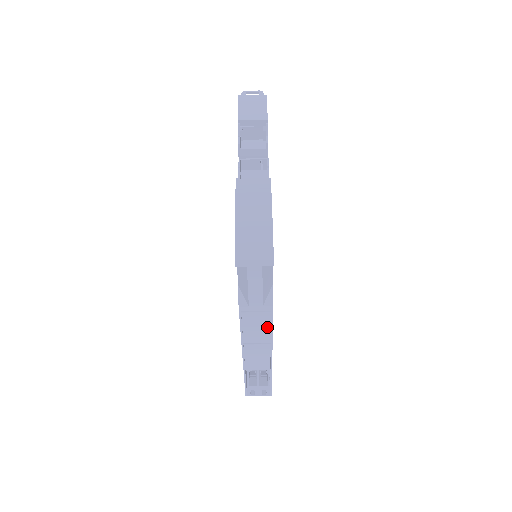
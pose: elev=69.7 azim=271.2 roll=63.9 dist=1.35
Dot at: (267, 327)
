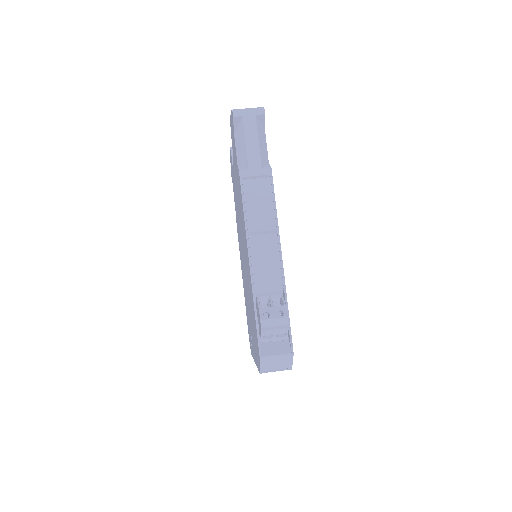
Dot at: (270, 202)
